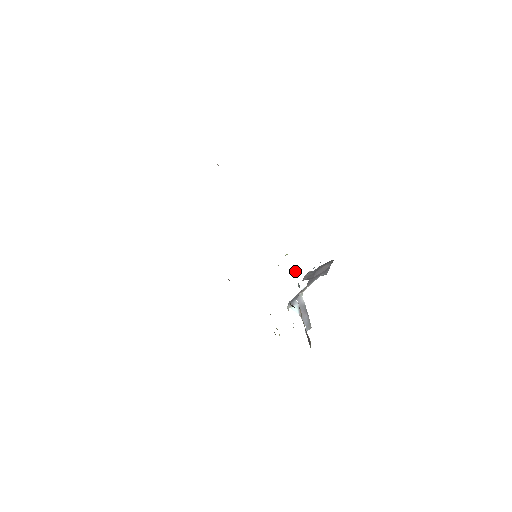
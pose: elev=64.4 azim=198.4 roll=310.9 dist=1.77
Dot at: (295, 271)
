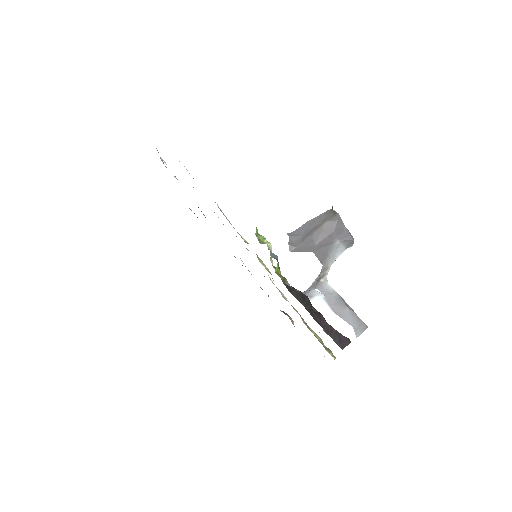
Dot at: (264, 240)
